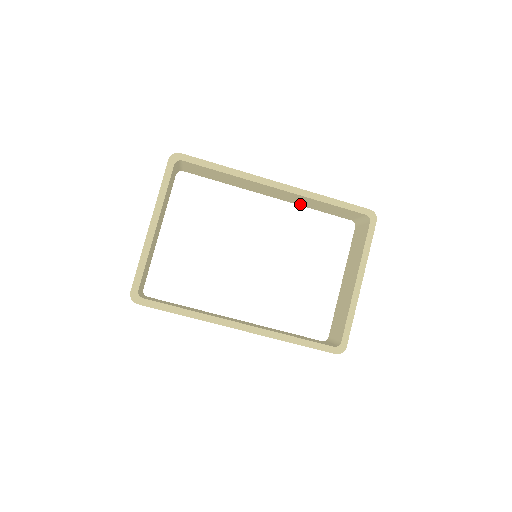
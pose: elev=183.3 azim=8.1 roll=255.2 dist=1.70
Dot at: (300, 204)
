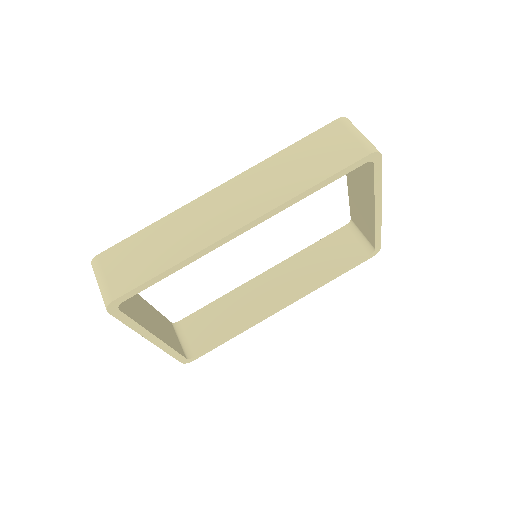
Dot at: occluded
